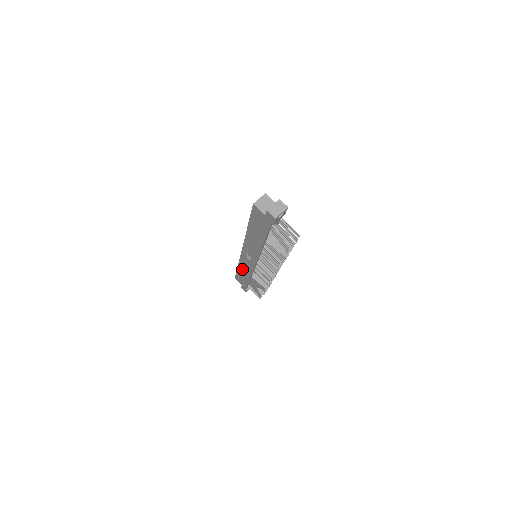
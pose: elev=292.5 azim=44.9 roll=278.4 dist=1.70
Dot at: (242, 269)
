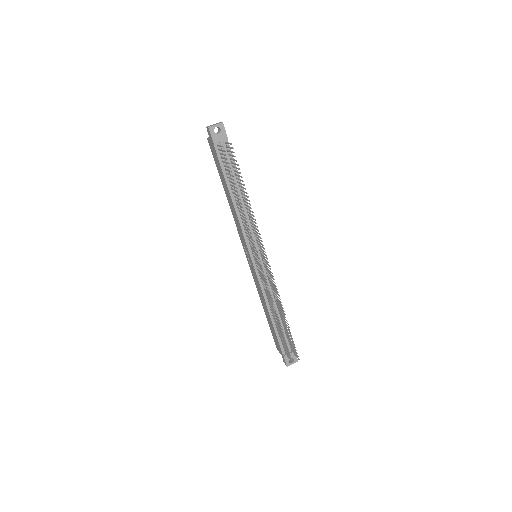
Dot at: (263, 303)
